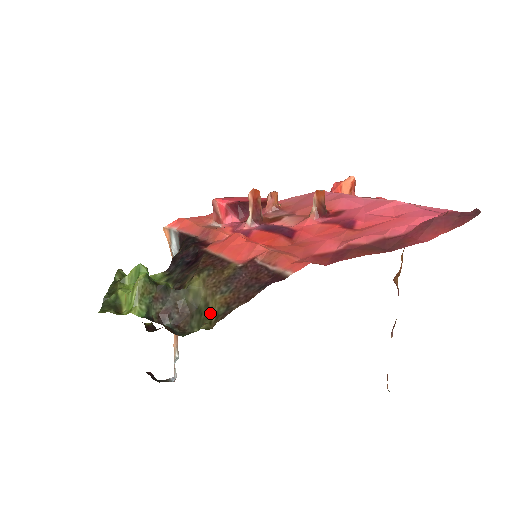
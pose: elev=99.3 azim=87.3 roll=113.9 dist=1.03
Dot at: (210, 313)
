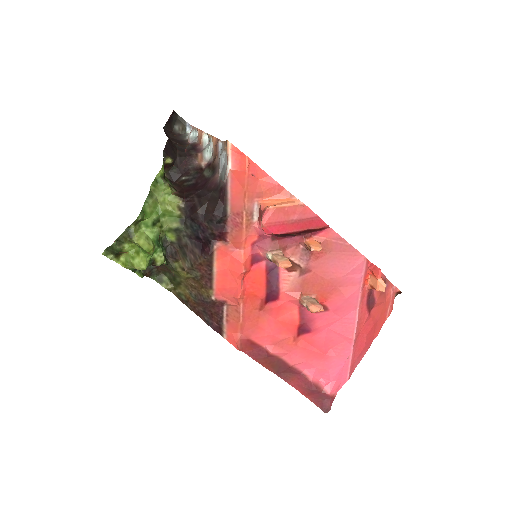
Dot at: (178, 287)
